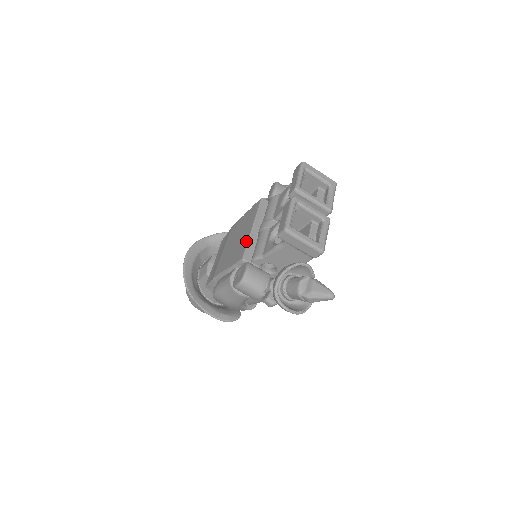
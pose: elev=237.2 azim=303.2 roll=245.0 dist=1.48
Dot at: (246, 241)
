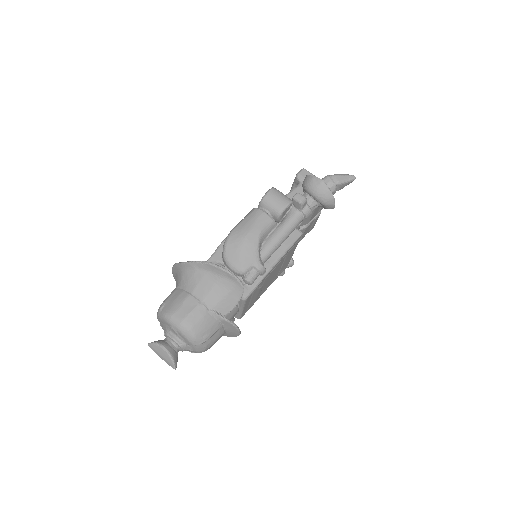
Dot at: occluded
